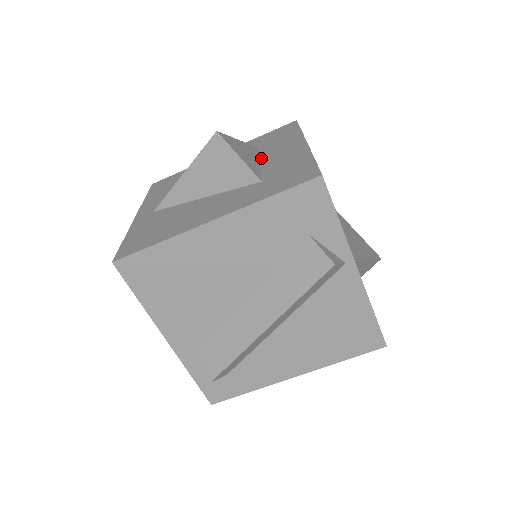
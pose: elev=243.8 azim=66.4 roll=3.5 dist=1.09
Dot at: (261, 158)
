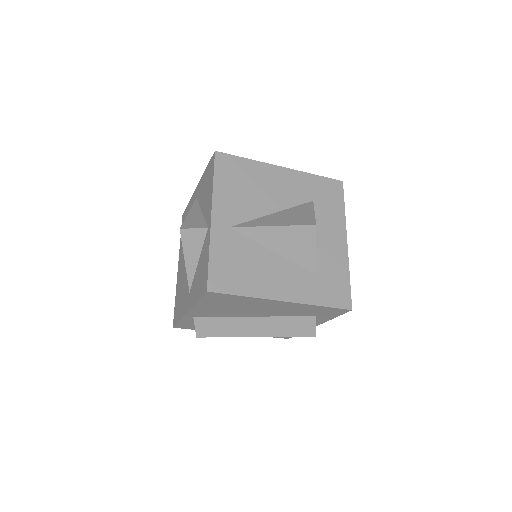
Dot at: (316, 228)
